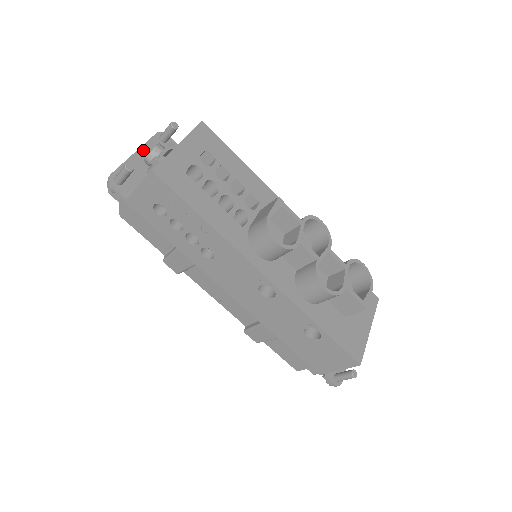
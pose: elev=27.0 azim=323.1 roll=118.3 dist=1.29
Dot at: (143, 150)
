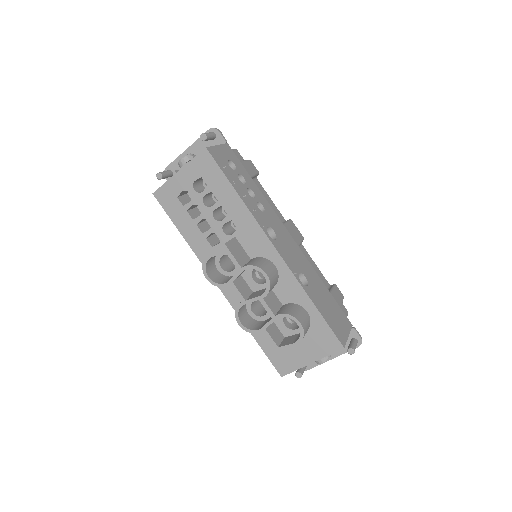
Dot at: (193, 147)
